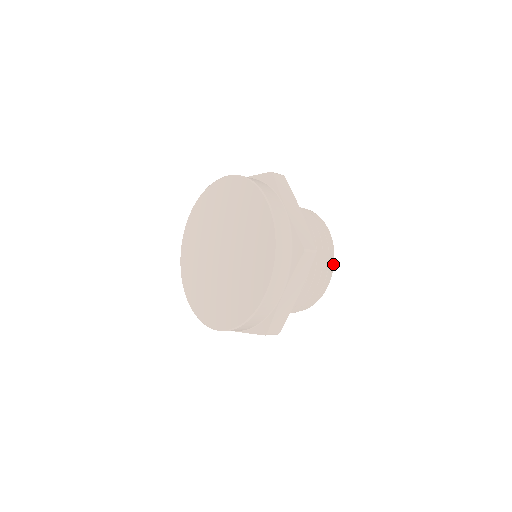
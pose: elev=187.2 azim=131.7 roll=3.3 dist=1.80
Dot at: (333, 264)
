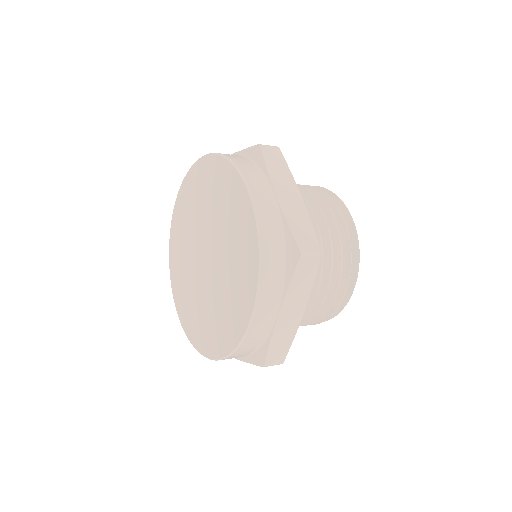
Dot at: (358, 262)
